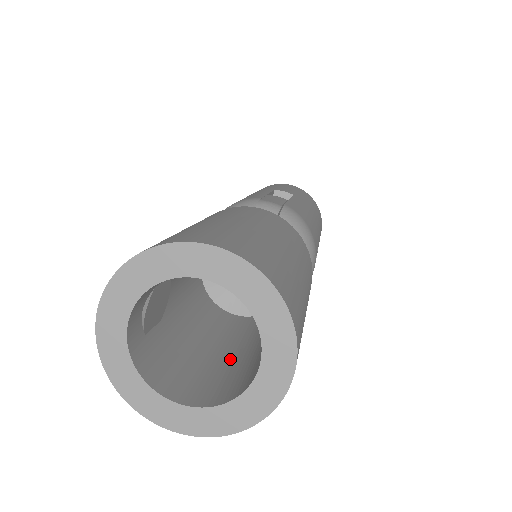
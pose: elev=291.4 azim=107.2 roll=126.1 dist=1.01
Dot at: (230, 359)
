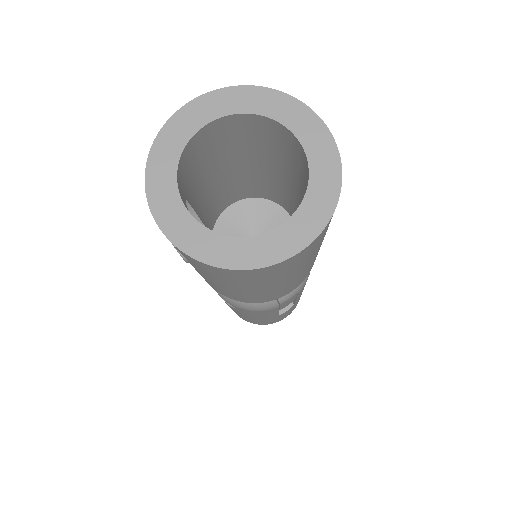
Dot at: occluded
